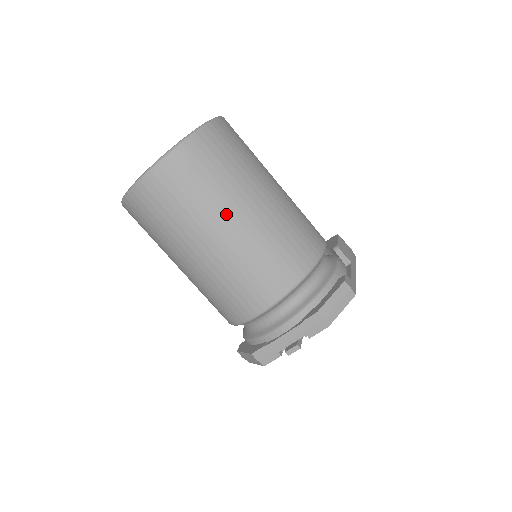
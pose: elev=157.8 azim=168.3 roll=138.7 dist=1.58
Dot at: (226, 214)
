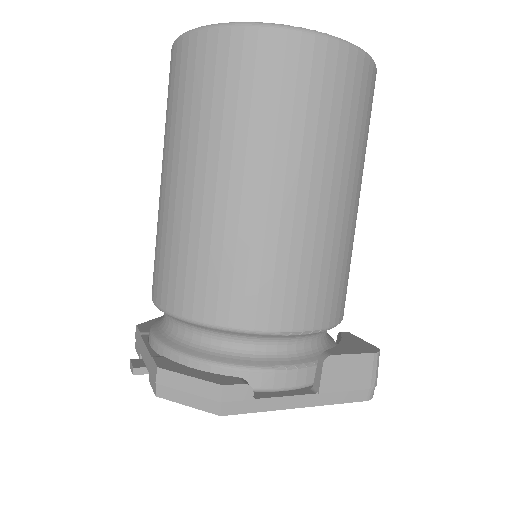
Dot at: (190, 160)
